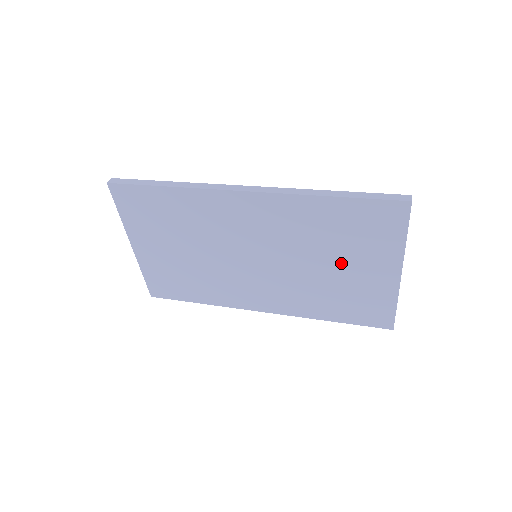
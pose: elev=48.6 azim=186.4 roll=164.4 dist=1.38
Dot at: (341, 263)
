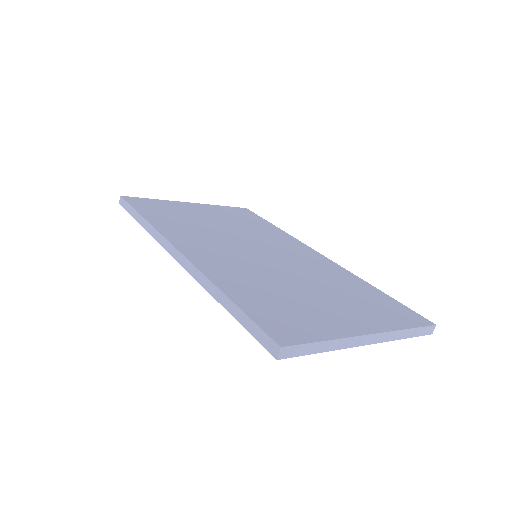
Dot at: occluded
